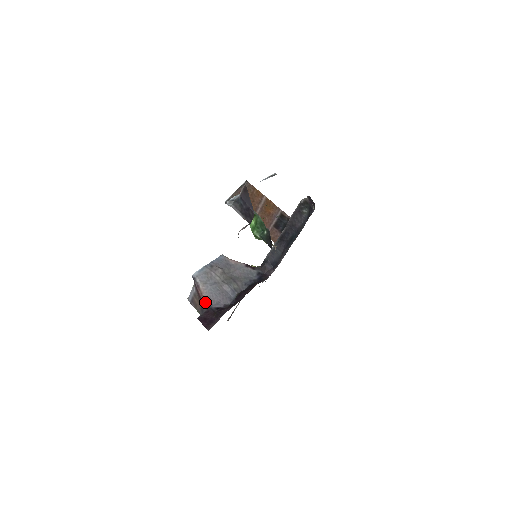
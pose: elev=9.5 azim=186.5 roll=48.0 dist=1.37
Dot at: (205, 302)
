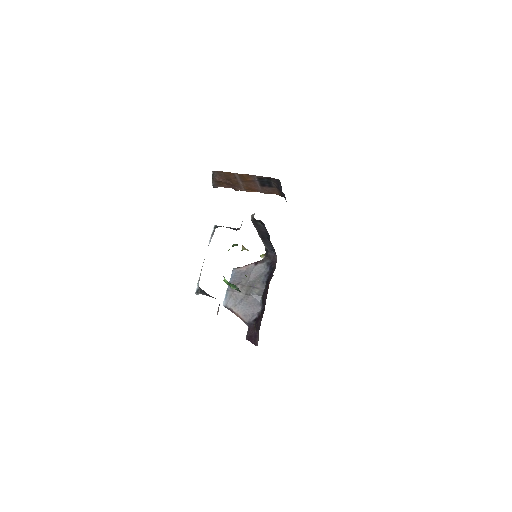
Dot at: (244, 321)
